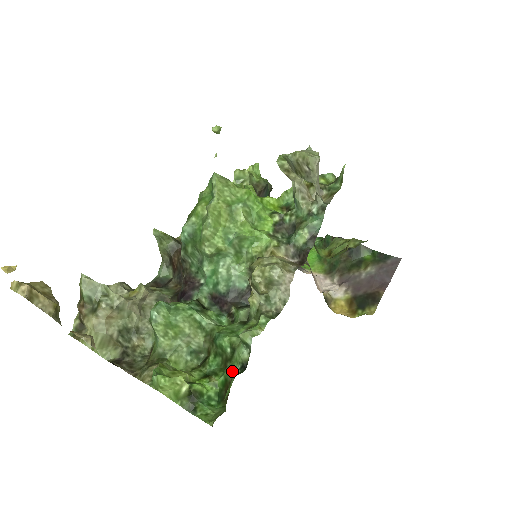
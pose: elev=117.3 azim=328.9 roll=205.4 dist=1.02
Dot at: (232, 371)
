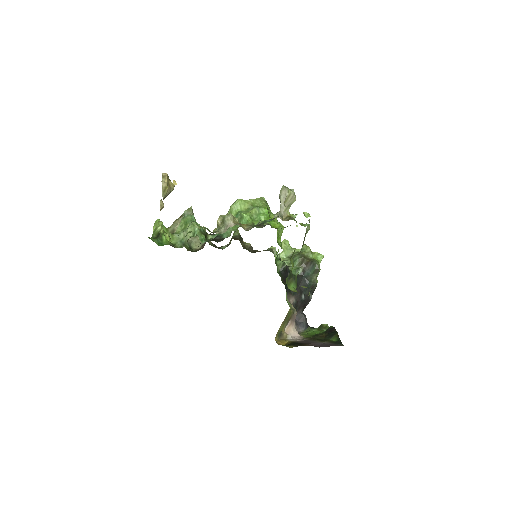
Dot at: occluded
